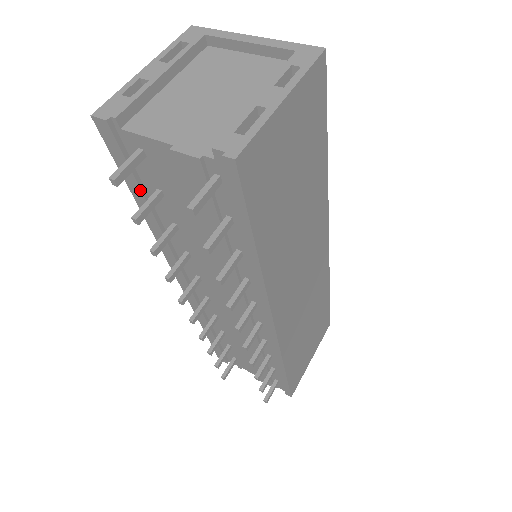
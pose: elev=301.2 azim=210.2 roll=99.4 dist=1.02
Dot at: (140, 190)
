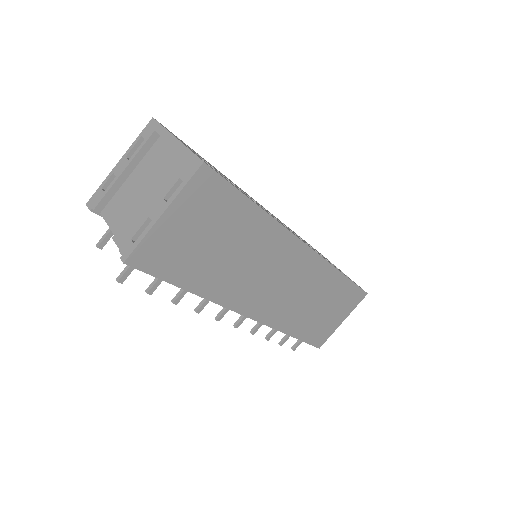
Dot at: occluded
